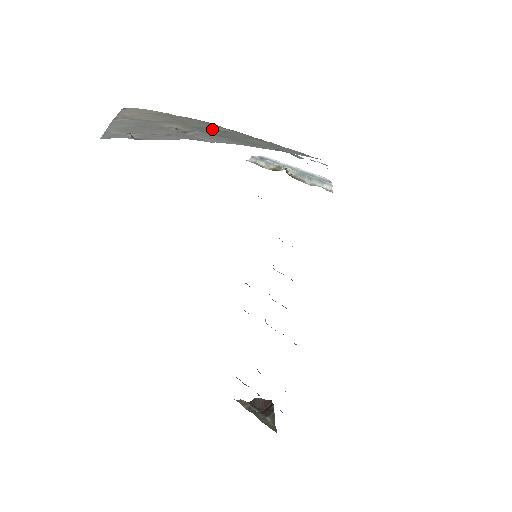
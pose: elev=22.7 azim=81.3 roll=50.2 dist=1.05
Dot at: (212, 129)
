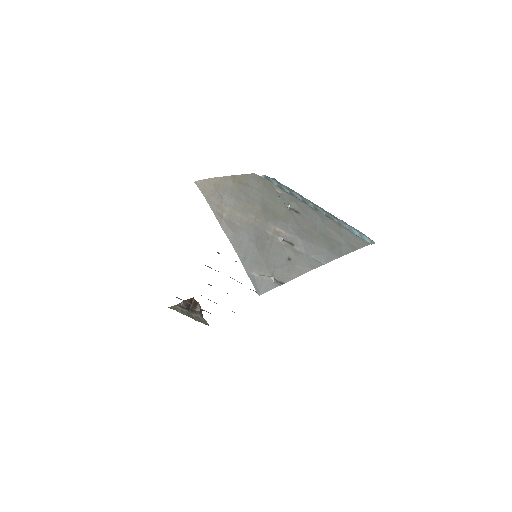
Dot at: (292, 216)
